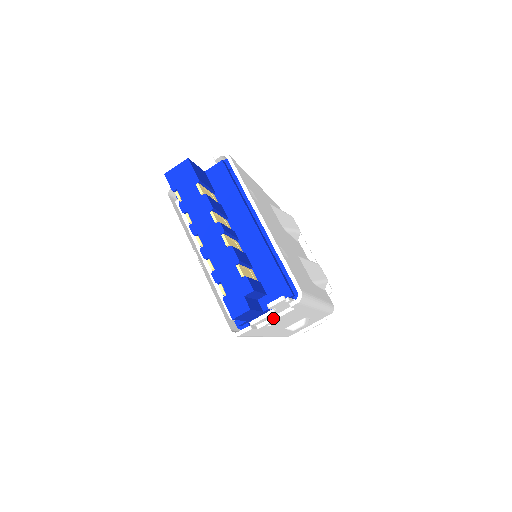
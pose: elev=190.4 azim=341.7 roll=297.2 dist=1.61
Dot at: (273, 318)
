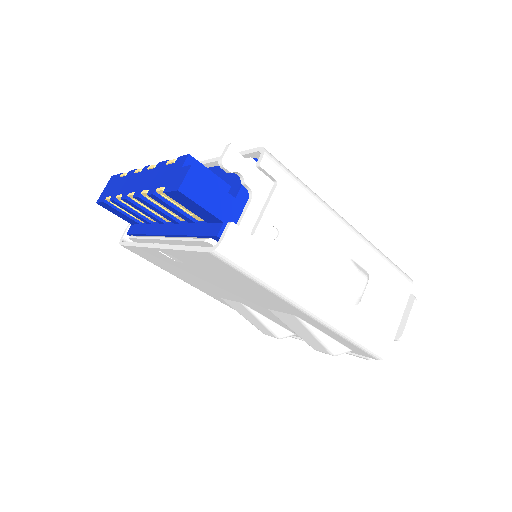
Dot at: (262, 212)
